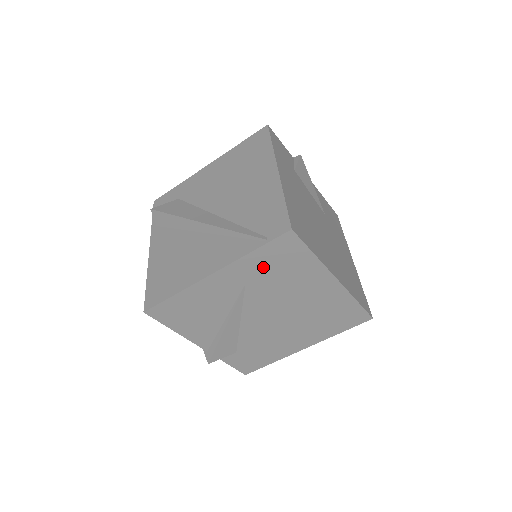
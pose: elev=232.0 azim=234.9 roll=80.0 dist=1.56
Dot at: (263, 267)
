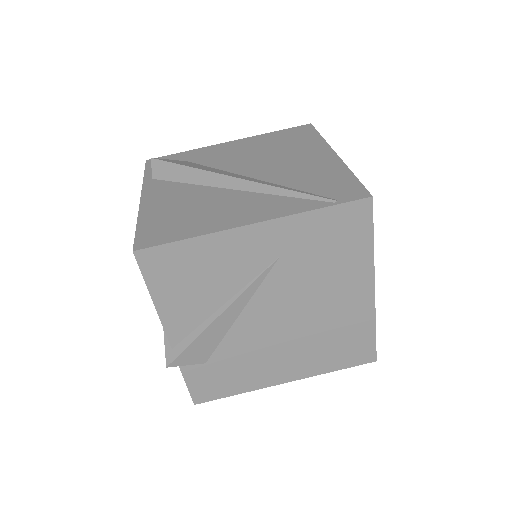
Dot at: (313, 238)
